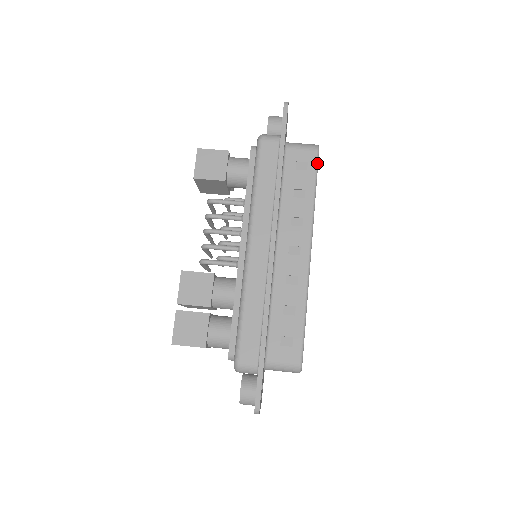
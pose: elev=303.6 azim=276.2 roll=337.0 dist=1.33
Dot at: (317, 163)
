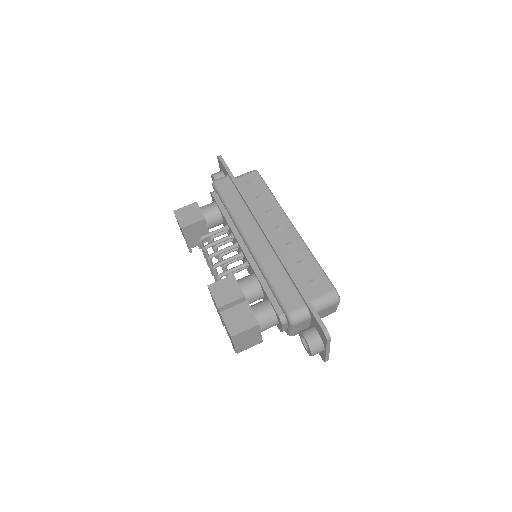
Dot at: (261, 177)
